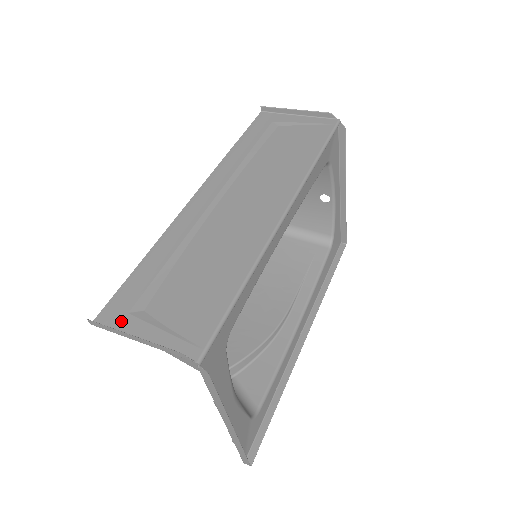
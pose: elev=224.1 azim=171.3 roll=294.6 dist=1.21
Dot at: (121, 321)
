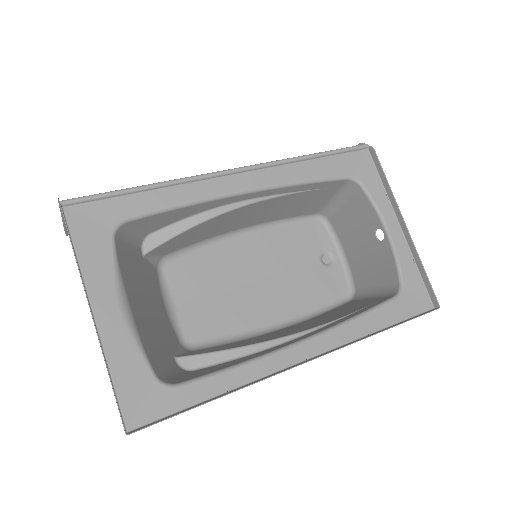
Dot at: occluded
